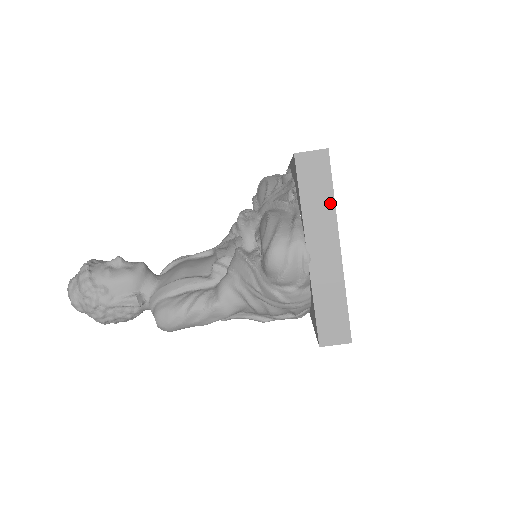
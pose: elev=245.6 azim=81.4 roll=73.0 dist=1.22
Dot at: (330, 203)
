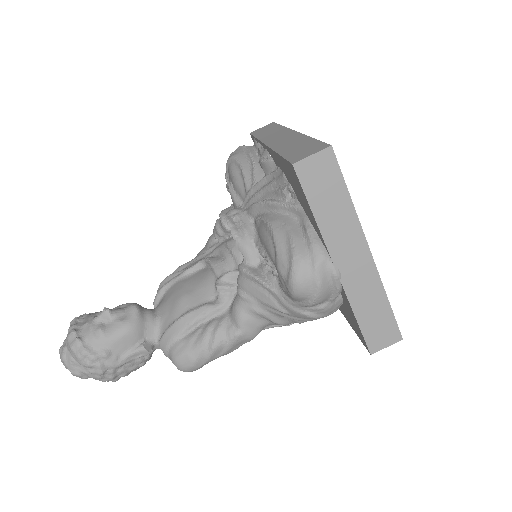
Dot at: (348, 208)
